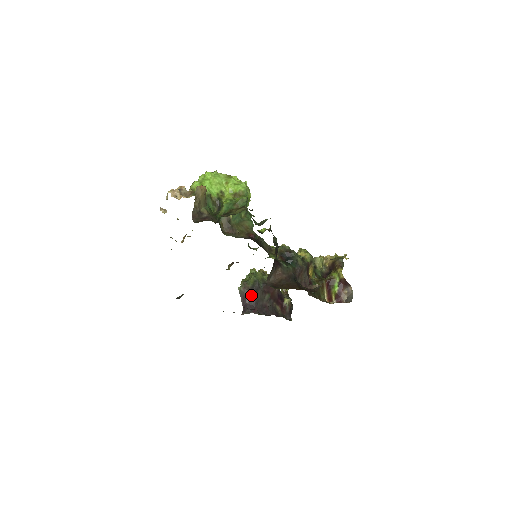
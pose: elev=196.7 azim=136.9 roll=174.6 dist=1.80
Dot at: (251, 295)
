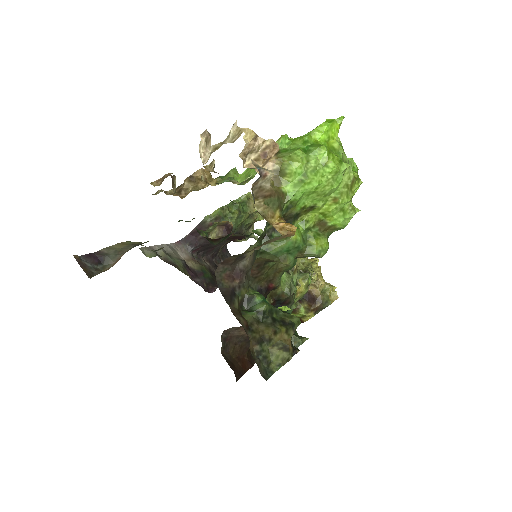
Dot at: occluded
